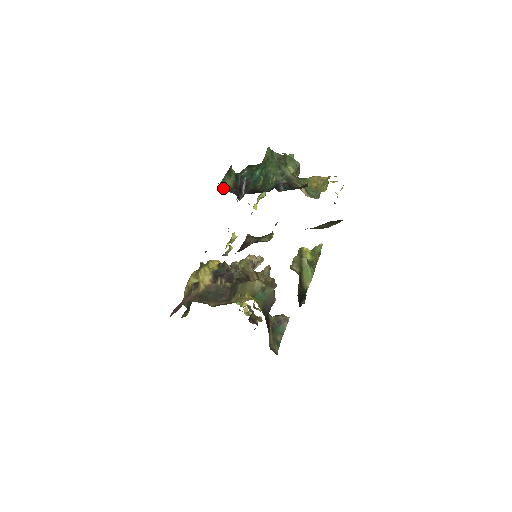
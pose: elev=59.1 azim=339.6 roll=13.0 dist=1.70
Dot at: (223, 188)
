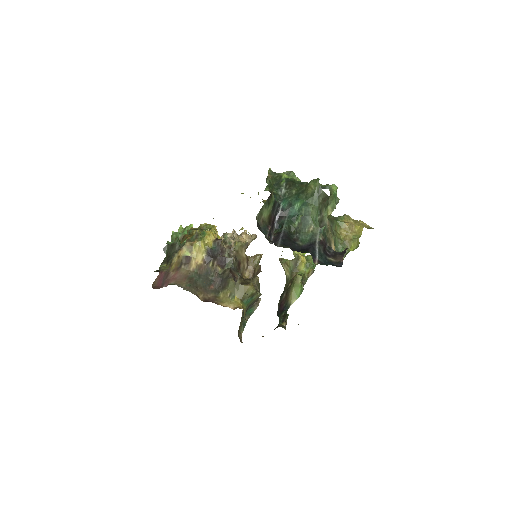
Dot at: (259, 228)
